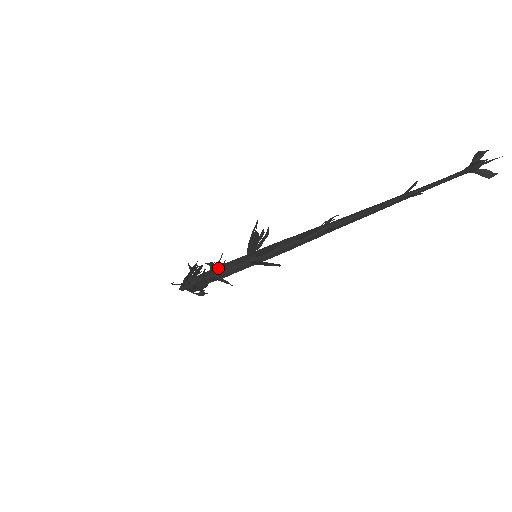
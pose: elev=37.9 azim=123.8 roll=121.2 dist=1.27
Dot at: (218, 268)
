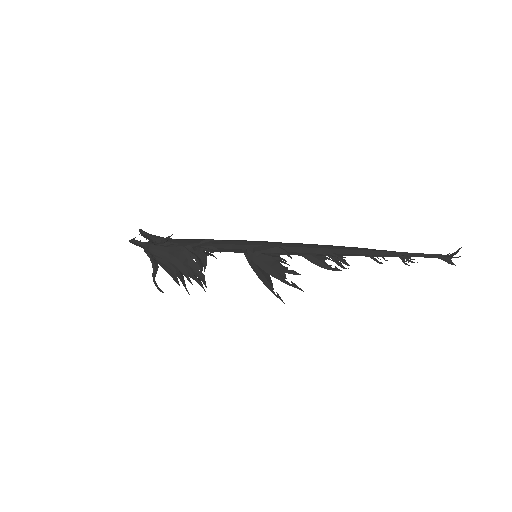
Dot at: (203, 249)
